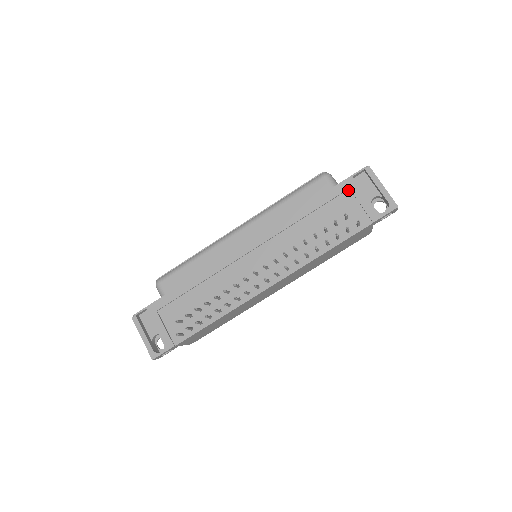
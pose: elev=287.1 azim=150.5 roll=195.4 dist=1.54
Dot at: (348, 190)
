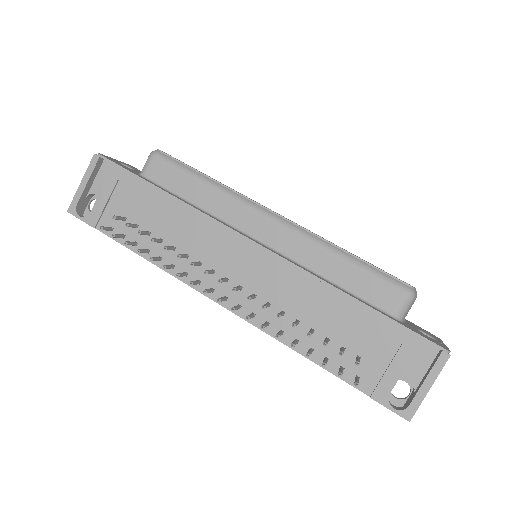
Dot at: (400, 342)
